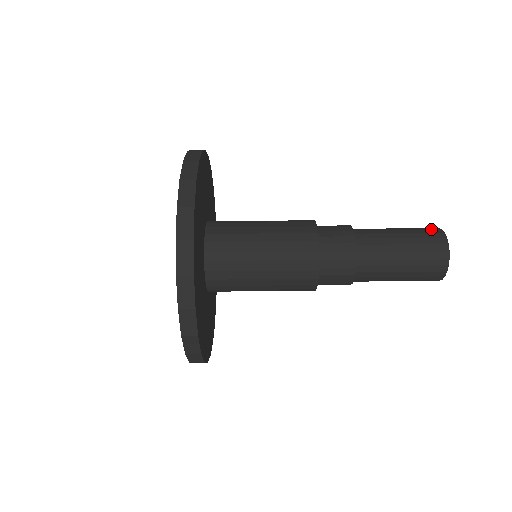
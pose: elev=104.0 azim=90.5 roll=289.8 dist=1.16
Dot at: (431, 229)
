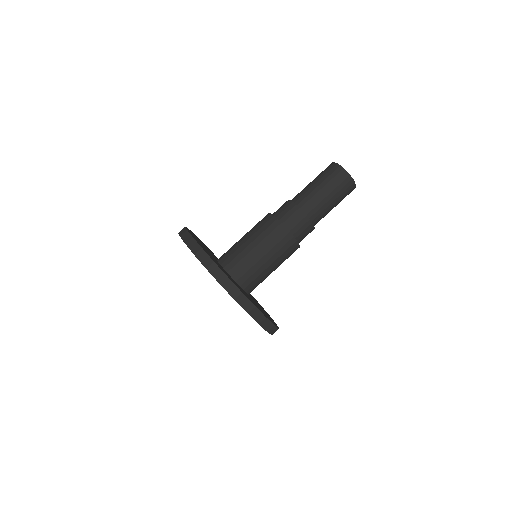
Dot at: occluded
